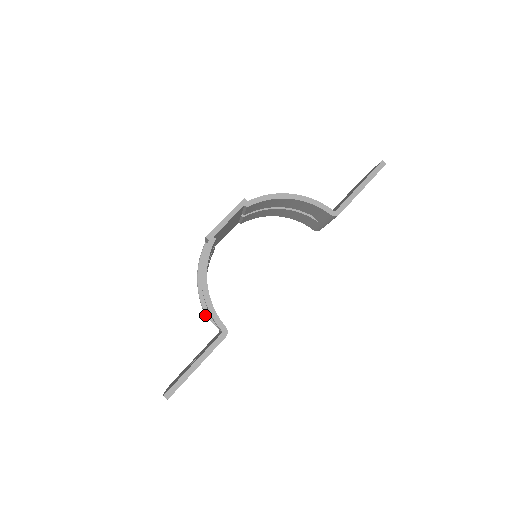
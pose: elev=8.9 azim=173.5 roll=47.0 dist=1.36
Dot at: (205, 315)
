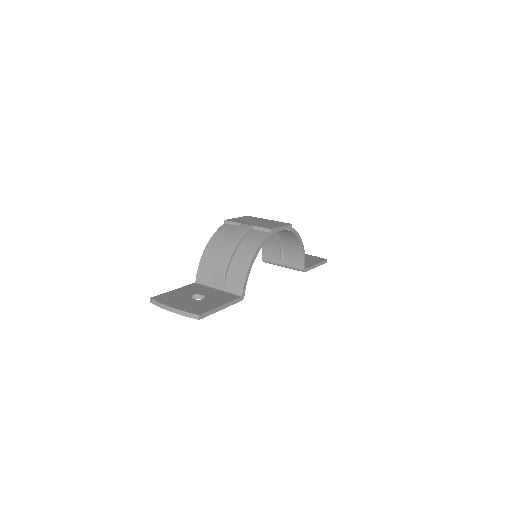
Dot at: (222, 272)
